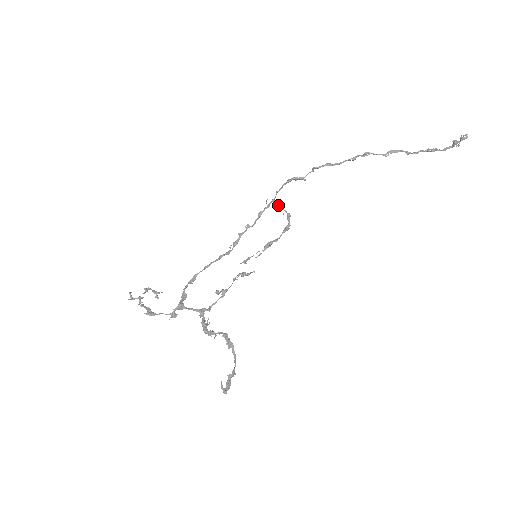
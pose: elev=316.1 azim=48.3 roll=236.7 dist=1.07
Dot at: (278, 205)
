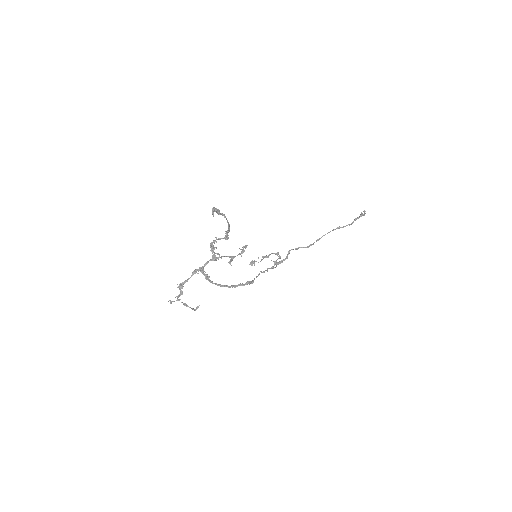
Dot at: occluded
